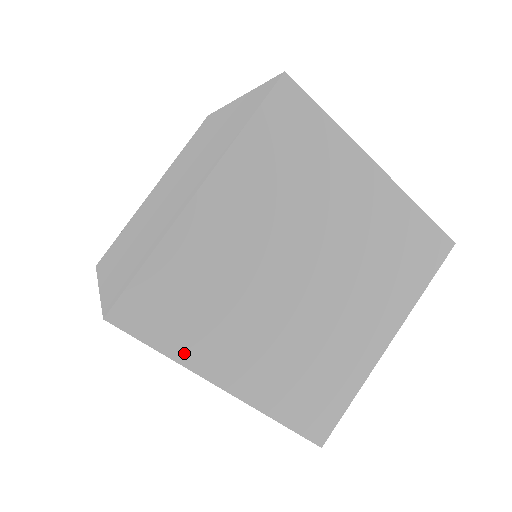
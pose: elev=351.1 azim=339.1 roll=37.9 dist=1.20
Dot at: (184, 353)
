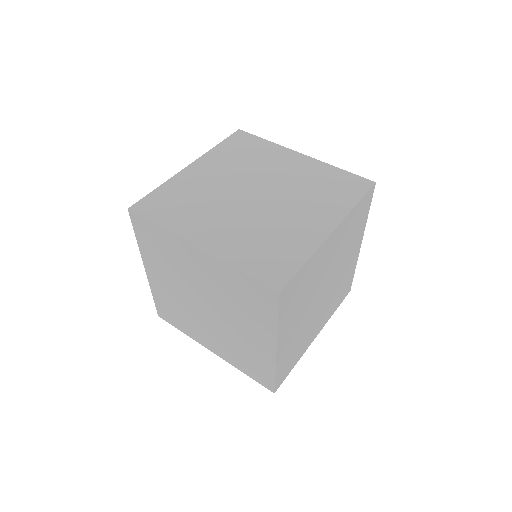
Dot at: (188, 333)
